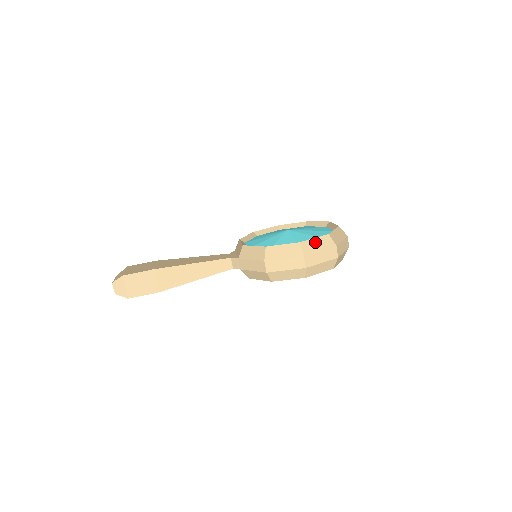
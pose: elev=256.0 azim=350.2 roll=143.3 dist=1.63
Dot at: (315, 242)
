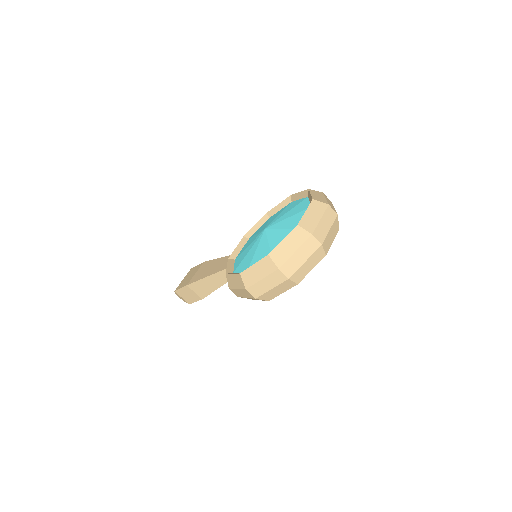
Dot at: (255, 269)
